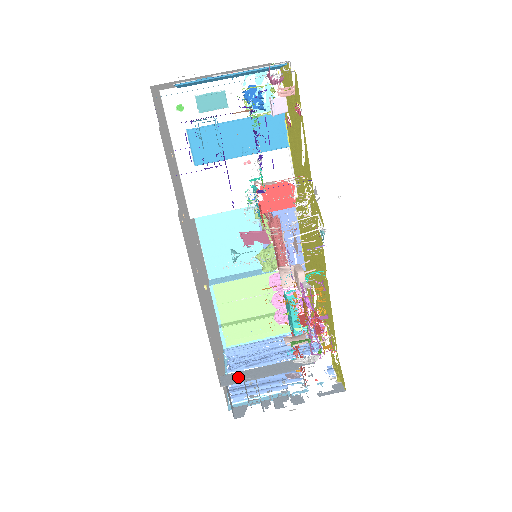
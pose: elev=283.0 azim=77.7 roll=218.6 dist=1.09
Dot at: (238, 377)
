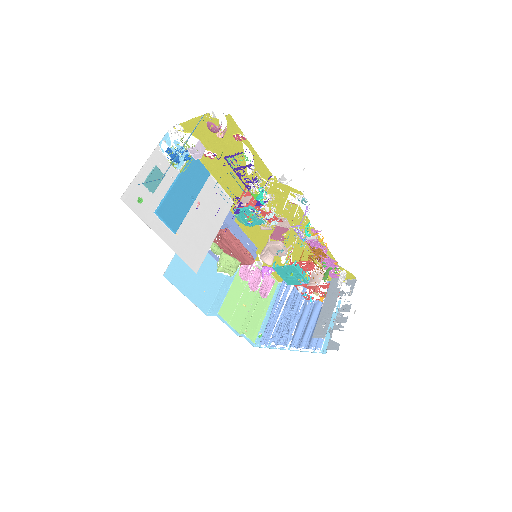
Dot at: (322, 326)
